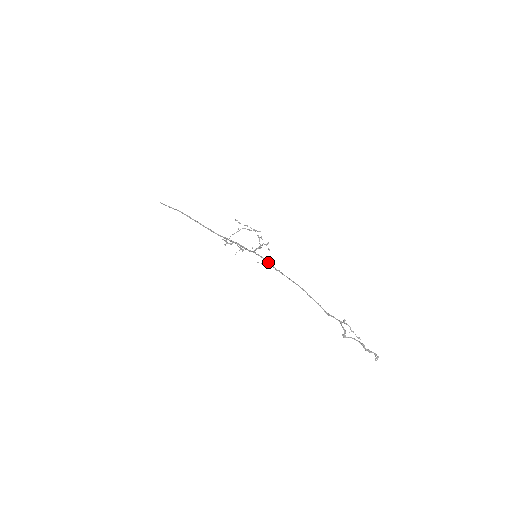
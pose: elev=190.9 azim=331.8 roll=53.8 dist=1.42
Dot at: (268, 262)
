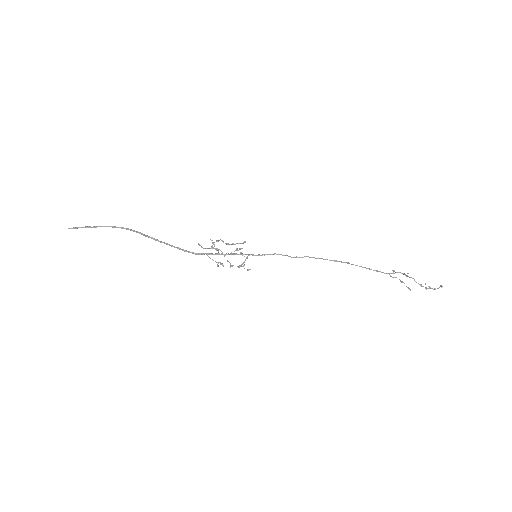
Dot at: (279, 254)
